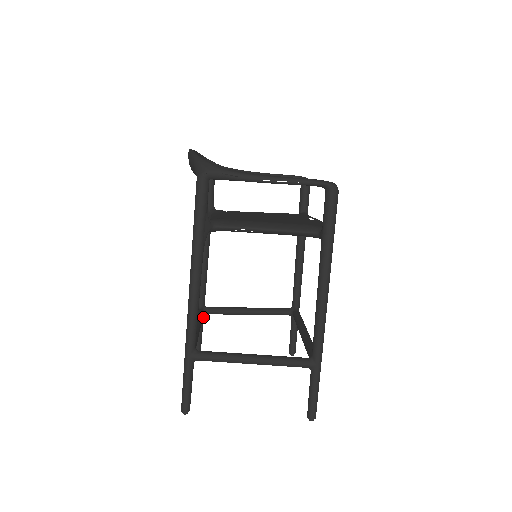
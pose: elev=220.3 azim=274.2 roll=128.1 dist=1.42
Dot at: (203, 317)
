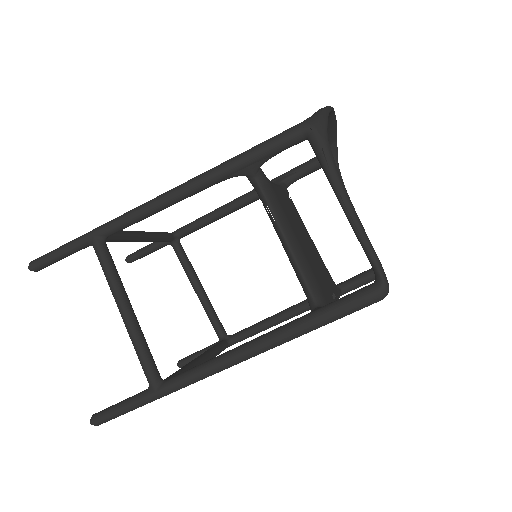
Dot at: (167, 244)
